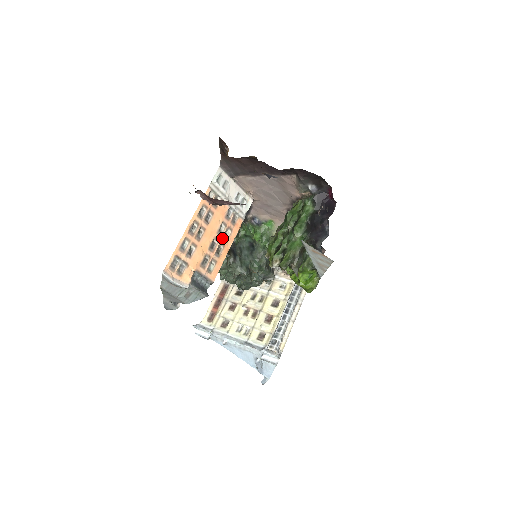
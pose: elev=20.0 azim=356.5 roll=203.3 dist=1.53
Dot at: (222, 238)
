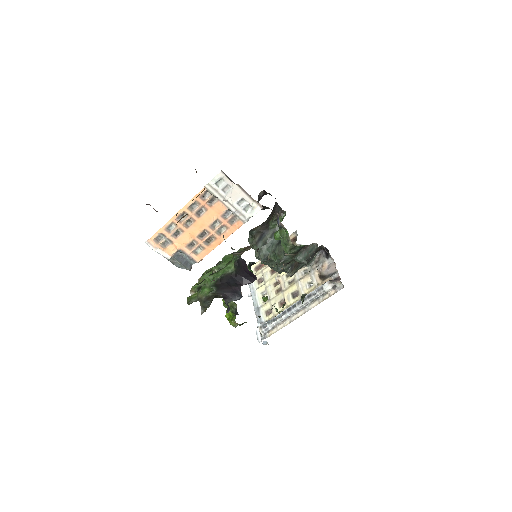
Dot at: (215, 232)
